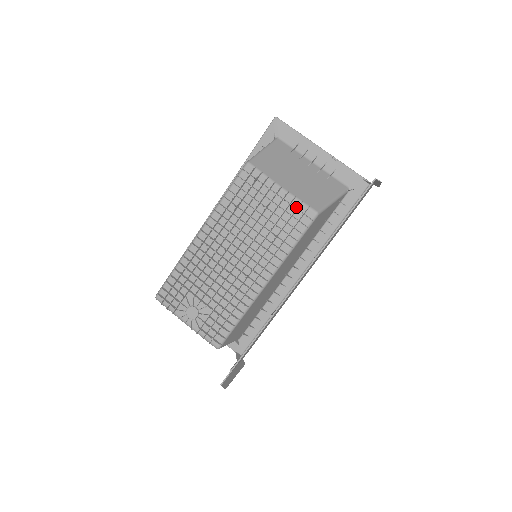
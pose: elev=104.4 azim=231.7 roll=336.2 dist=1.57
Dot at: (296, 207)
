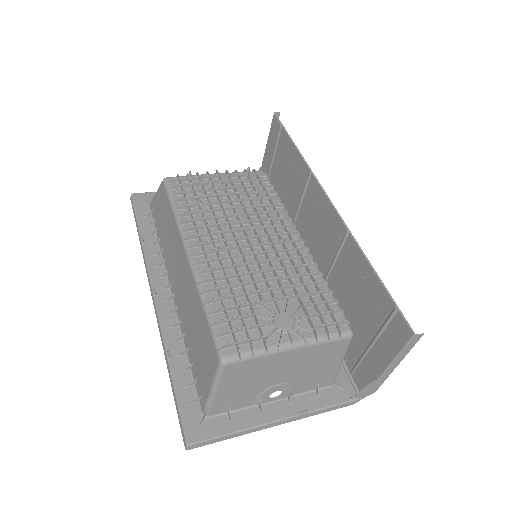
Dot at: (244, 176)
